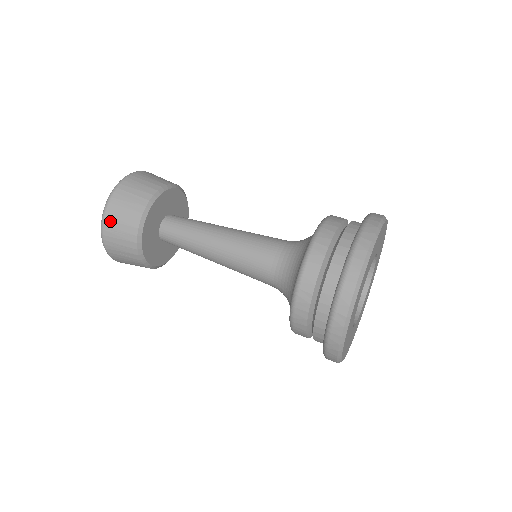
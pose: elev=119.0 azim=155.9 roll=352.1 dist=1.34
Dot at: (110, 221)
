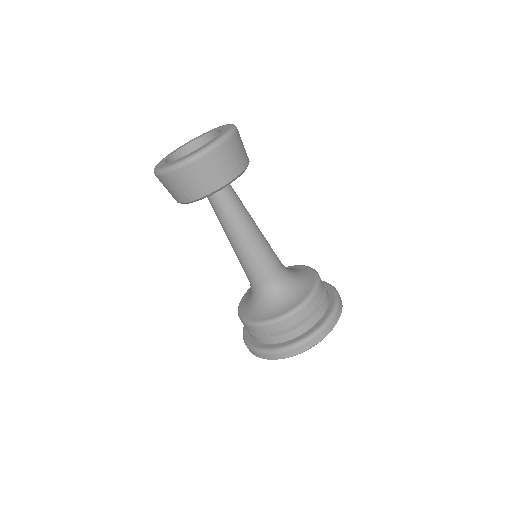
Dot at: (178, 176)
